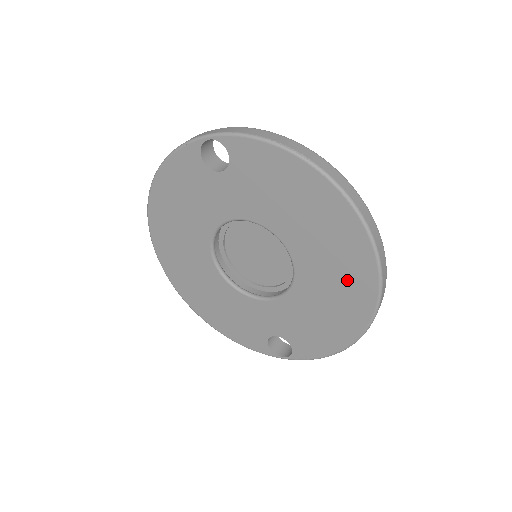
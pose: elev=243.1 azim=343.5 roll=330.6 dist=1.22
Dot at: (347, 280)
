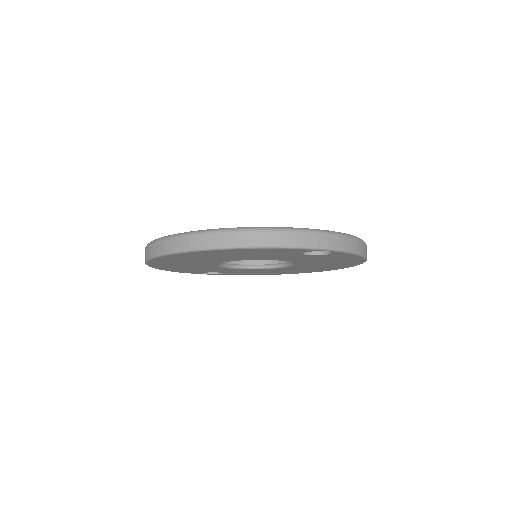
Dot at: (308, 270)
